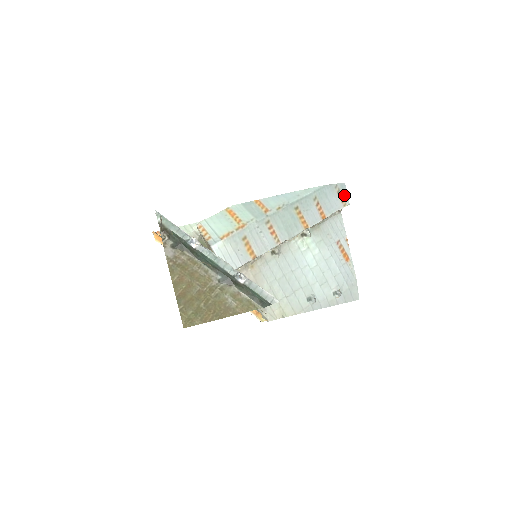
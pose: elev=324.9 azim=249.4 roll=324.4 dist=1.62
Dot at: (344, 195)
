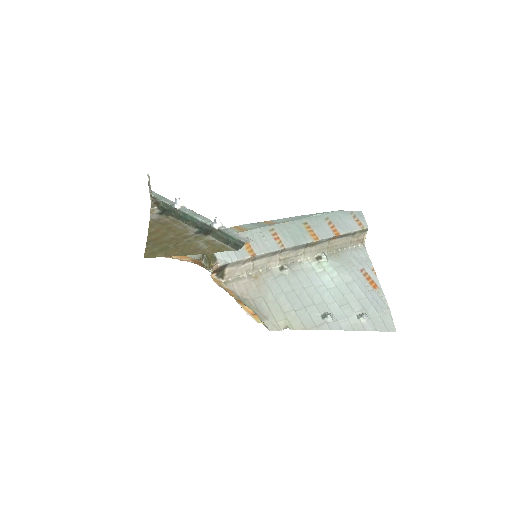
Dot at: (361, 220)
